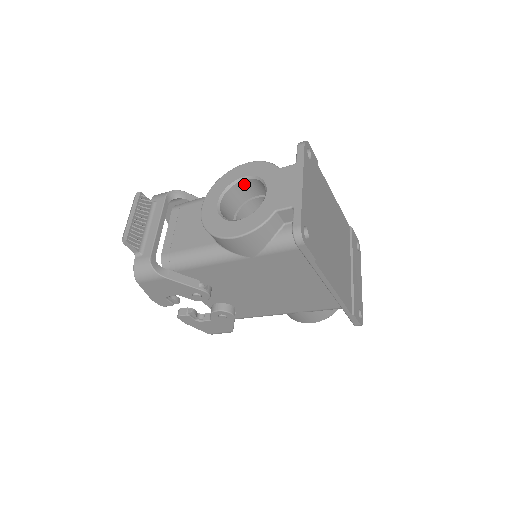
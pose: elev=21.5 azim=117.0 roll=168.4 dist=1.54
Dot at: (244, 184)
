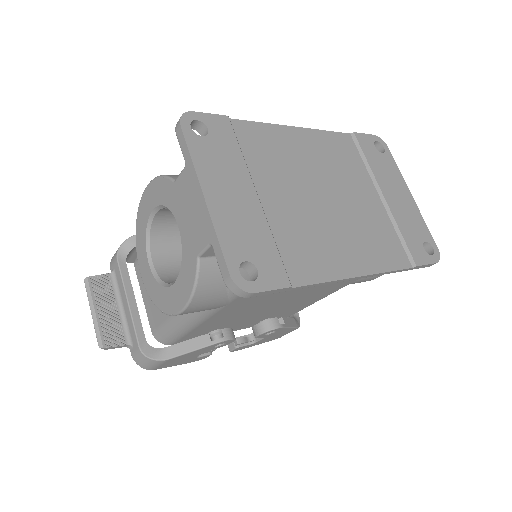
Dot at: (161, 216)
